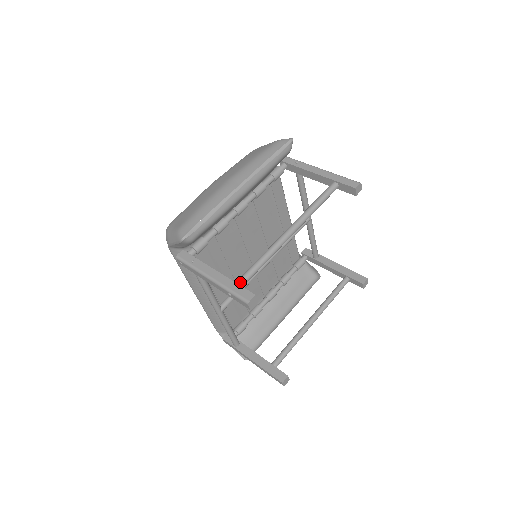
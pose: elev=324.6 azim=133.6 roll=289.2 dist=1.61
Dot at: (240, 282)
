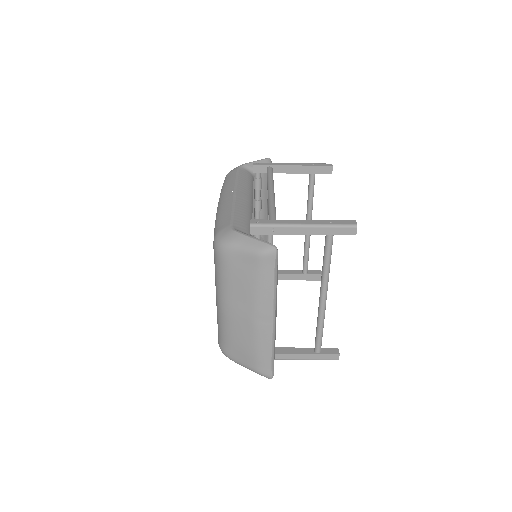
Dot at: (319, 351)
